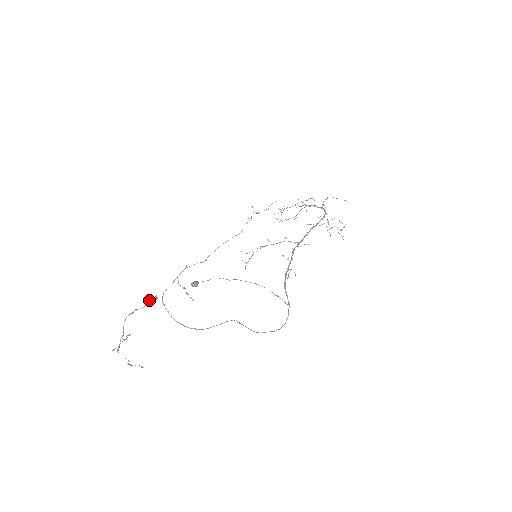
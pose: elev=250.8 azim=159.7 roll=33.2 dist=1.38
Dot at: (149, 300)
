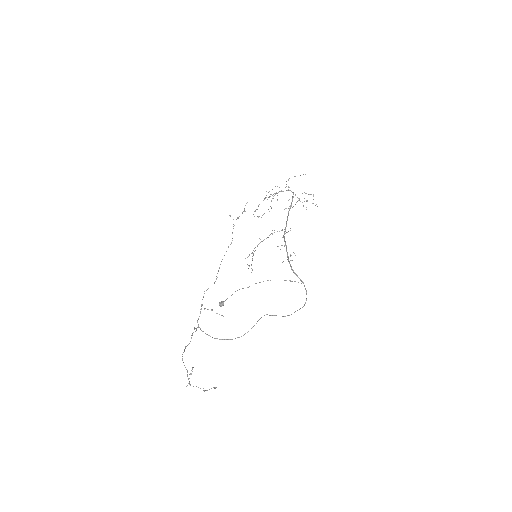
Dot at: occluded
